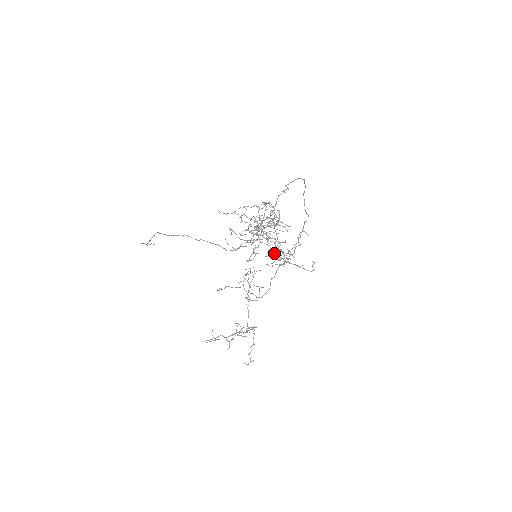
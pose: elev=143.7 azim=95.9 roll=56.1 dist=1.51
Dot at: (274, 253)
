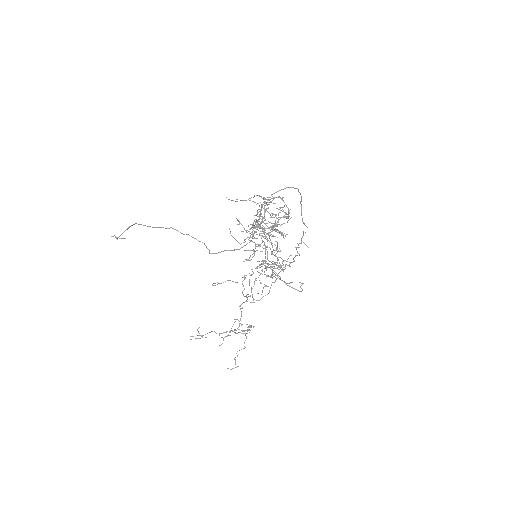
Dot at: (263, 263)
